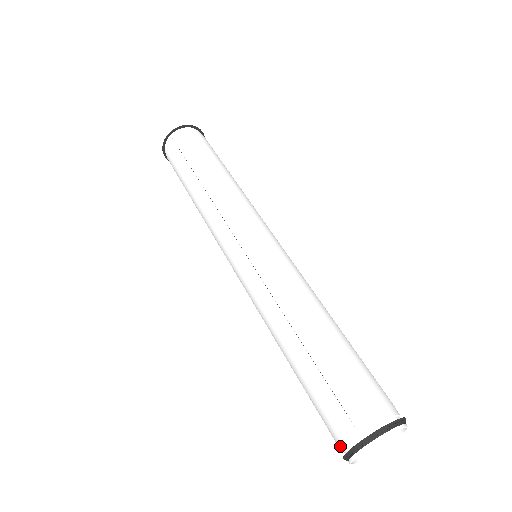
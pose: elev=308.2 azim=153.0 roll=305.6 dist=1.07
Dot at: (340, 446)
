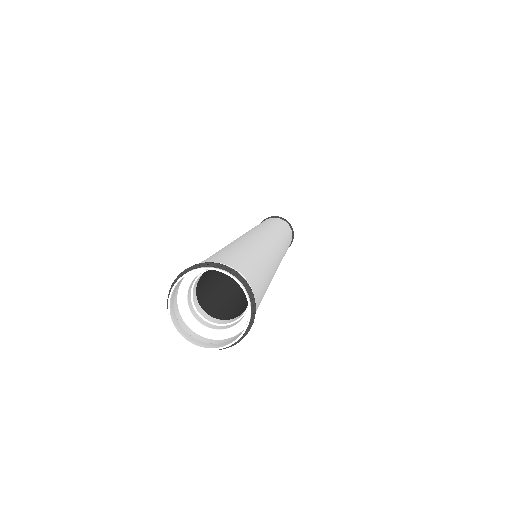
Dot at: (175, 306)
